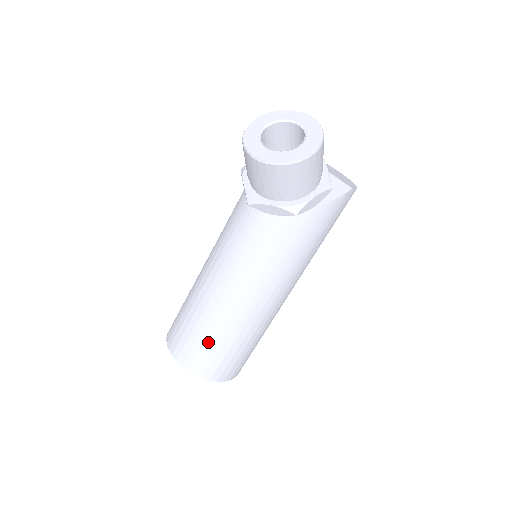
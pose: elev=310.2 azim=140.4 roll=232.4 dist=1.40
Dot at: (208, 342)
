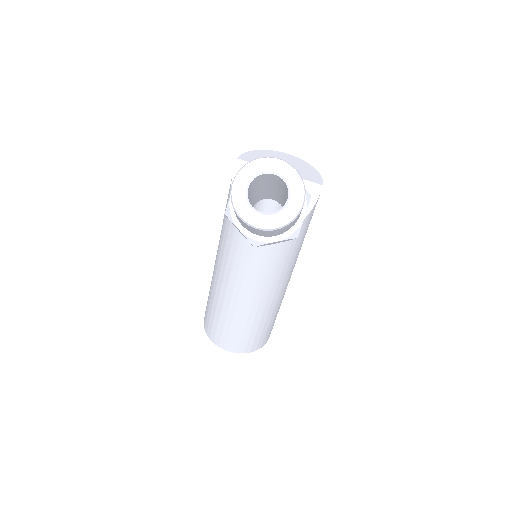
Dot at: (252, 332)
